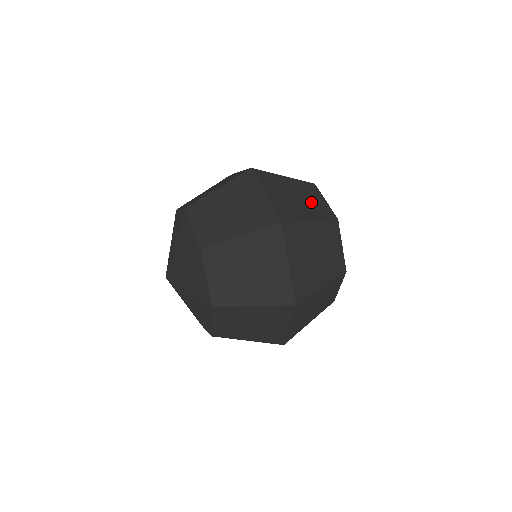
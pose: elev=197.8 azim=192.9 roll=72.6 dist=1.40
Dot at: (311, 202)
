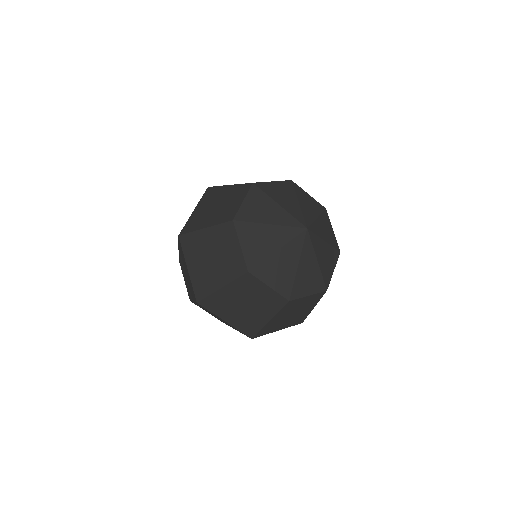
Dot at: (225, 258)
